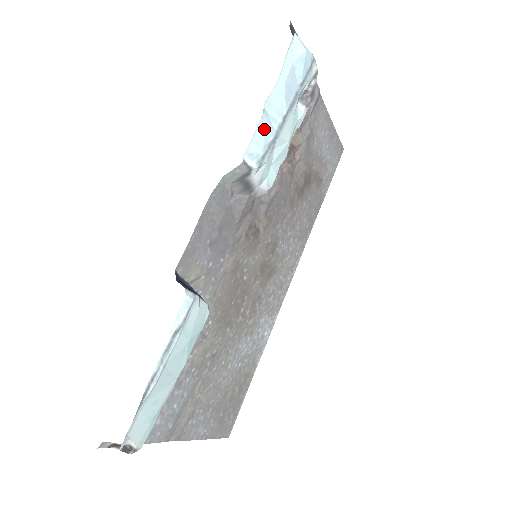
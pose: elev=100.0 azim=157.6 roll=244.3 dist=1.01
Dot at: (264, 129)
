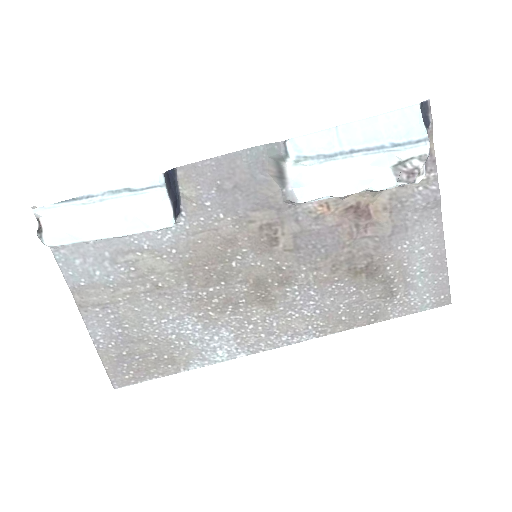
Dot at: (324, 139)
